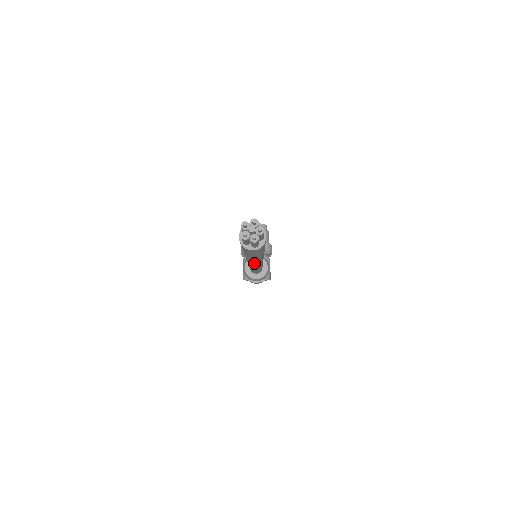
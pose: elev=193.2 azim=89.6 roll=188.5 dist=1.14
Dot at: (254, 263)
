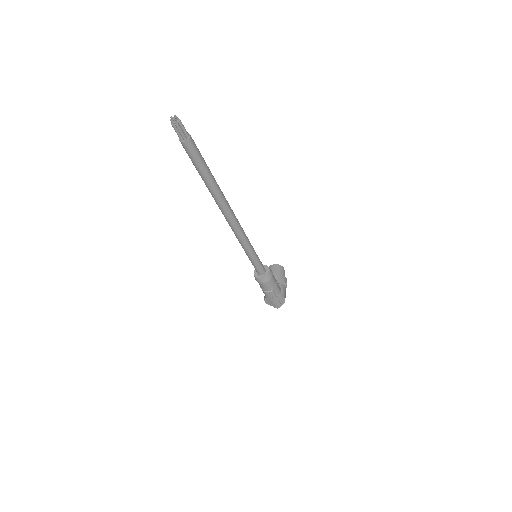
Dot at: (219, 201)
